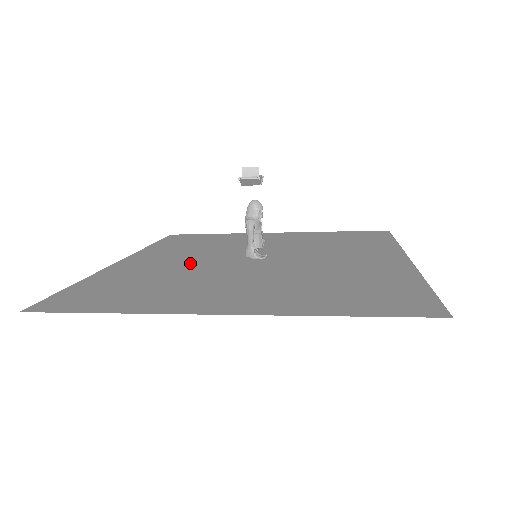
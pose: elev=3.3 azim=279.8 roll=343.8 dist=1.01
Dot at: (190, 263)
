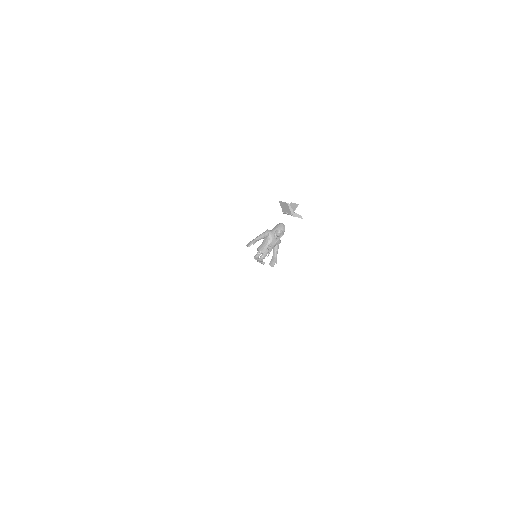
Dot at: occluded
